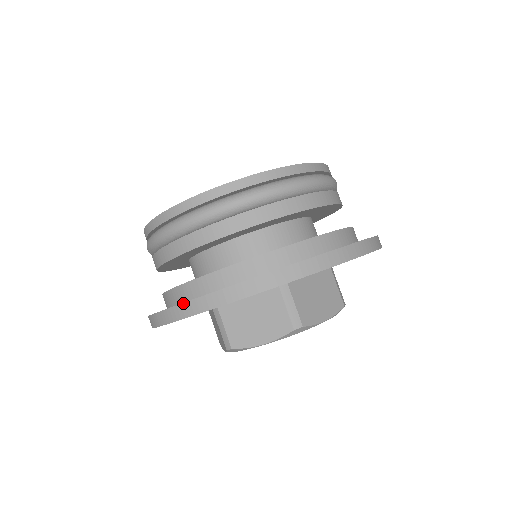
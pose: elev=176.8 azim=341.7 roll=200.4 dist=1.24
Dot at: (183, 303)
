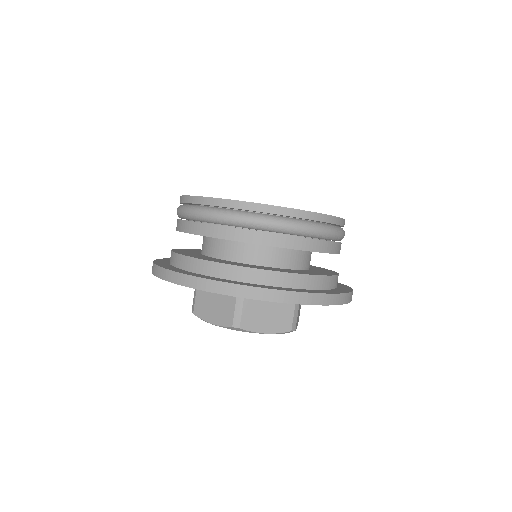
Dot at: (161, 267)
